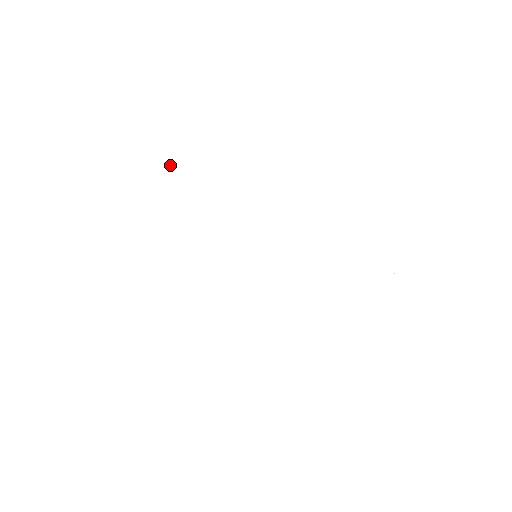
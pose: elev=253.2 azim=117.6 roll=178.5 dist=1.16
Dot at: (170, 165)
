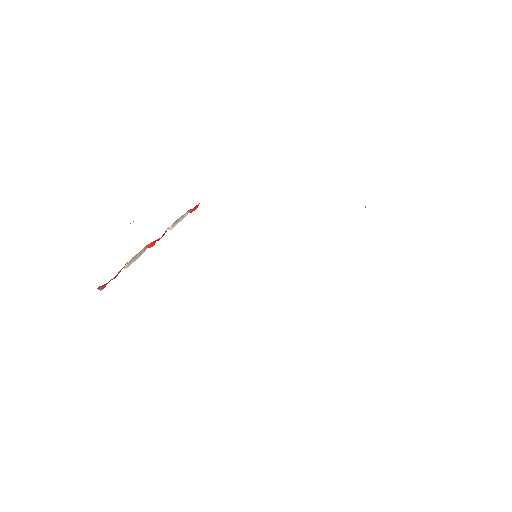
Dot at: (153, 243)
